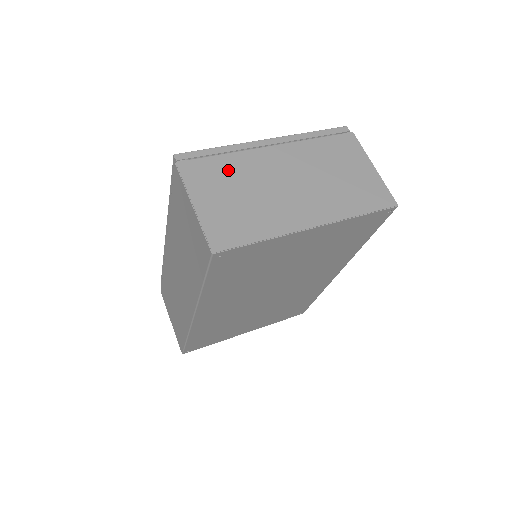
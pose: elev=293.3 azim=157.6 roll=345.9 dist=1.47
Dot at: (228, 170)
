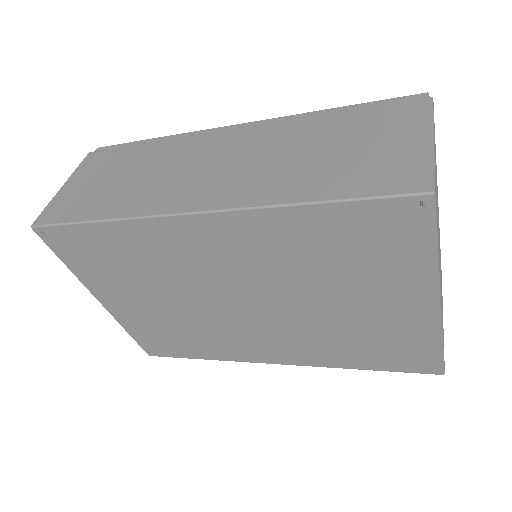
Dot at: occluded
